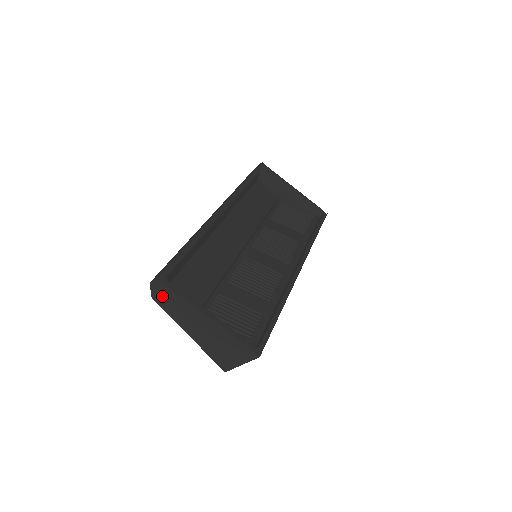
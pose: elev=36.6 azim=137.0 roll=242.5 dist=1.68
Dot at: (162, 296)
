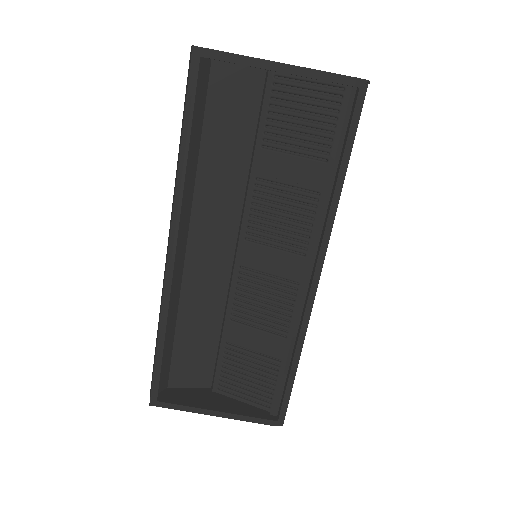
Dot at: (168, 397)
